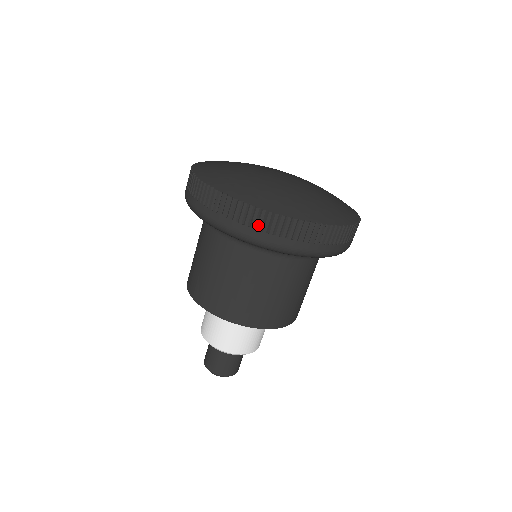
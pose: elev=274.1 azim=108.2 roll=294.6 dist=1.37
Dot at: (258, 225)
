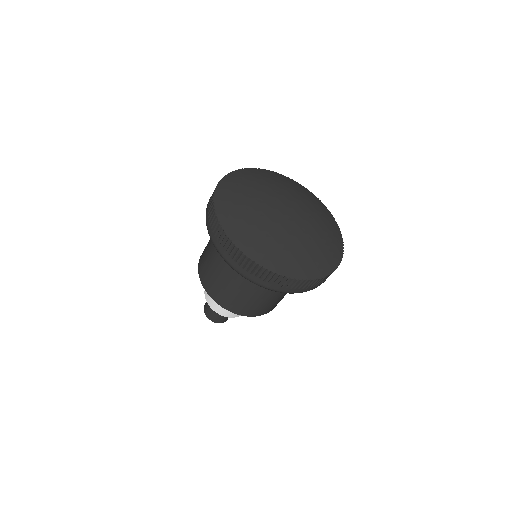
Dot at: (254, 273)
